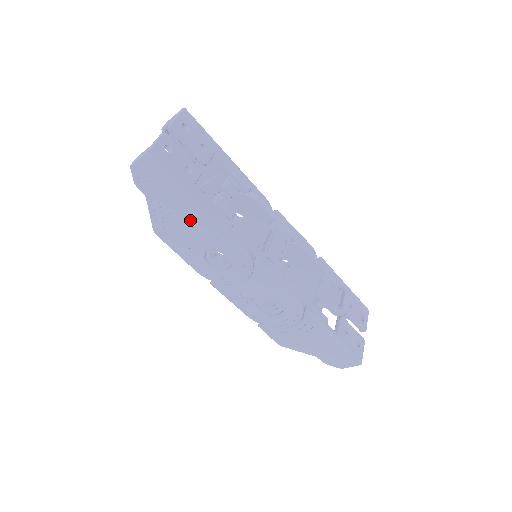
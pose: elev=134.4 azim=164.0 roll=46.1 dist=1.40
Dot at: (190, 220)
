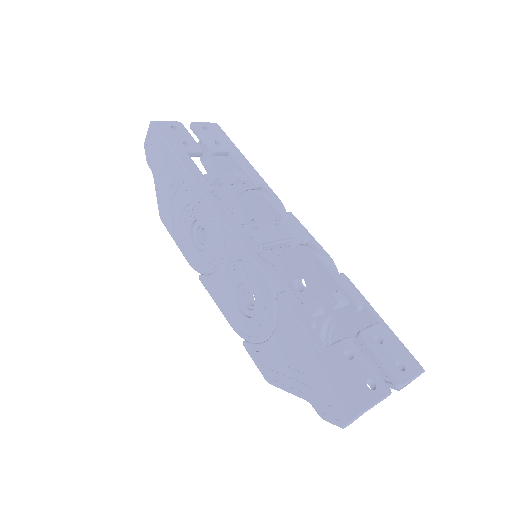
Dot at: (177, 187)
